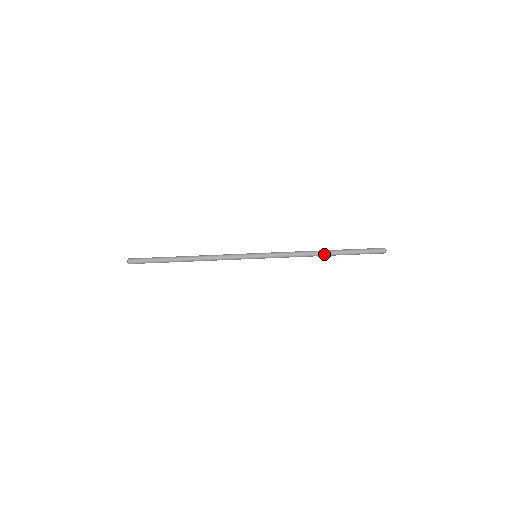
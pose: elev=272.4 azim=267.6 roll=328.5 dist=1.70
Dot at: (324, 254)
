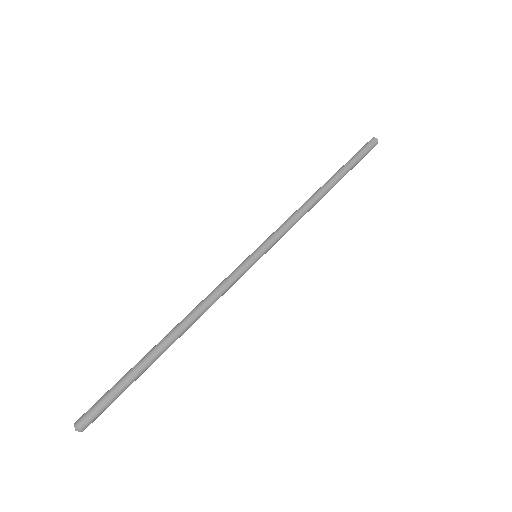
Dot at: (323, 187)
